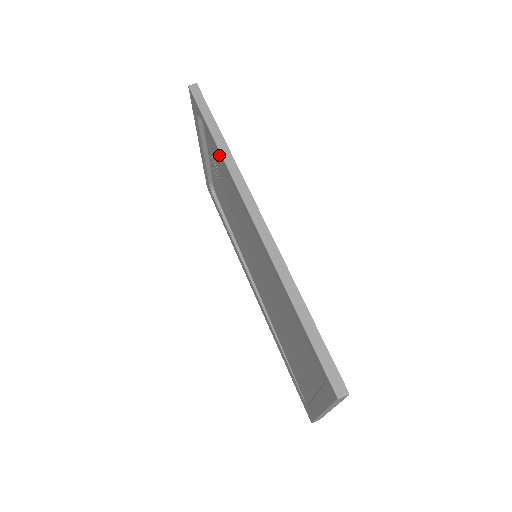
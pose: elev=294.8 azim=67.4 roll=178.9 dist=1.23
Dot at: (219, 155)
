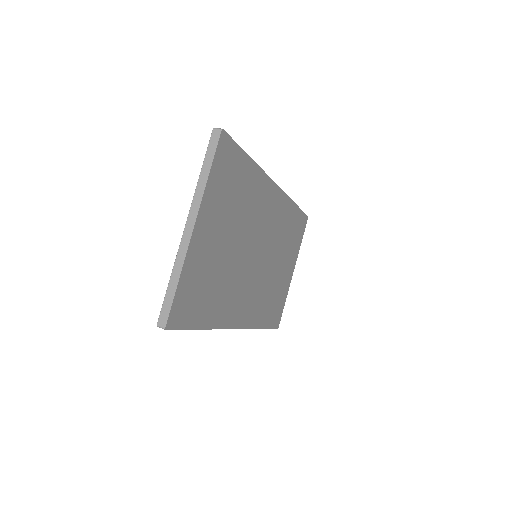
Dot at: occluded
